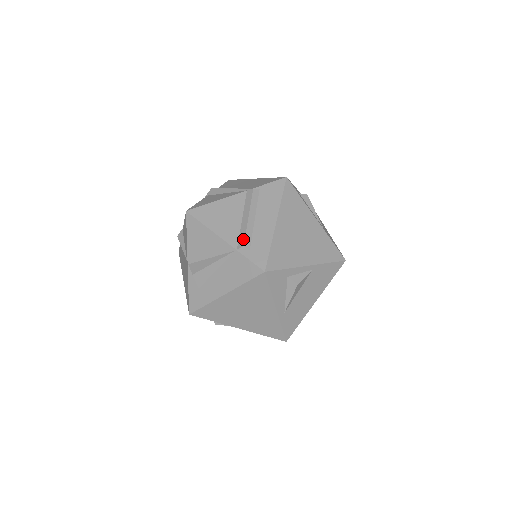
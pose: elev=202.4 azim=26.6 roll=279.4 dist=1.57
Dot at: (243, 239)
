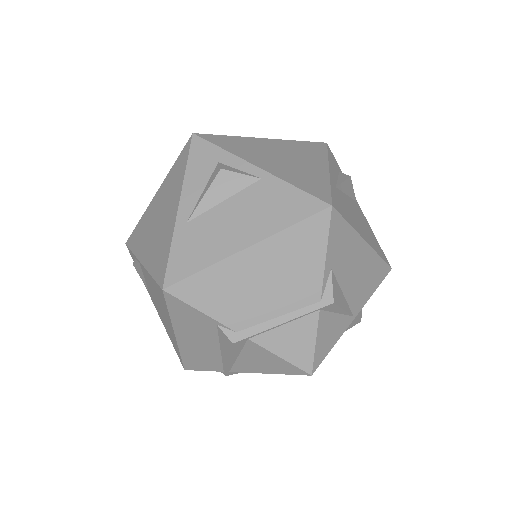
Dot at: occluded
